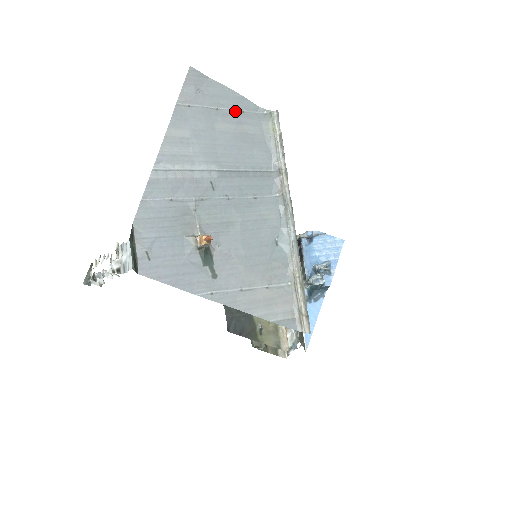
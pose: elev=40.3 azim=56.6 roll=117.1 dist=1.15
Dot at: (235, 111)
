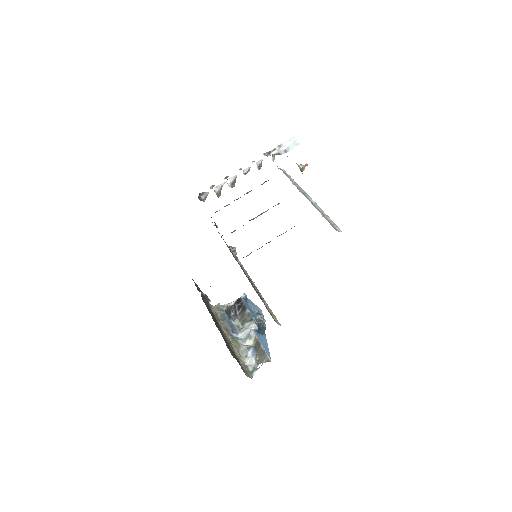
Dot at: occluded
